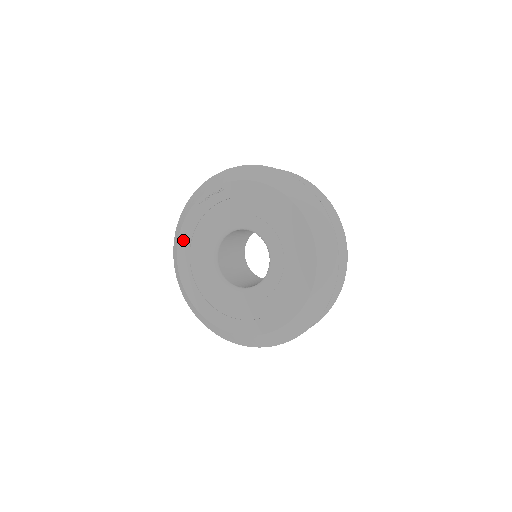
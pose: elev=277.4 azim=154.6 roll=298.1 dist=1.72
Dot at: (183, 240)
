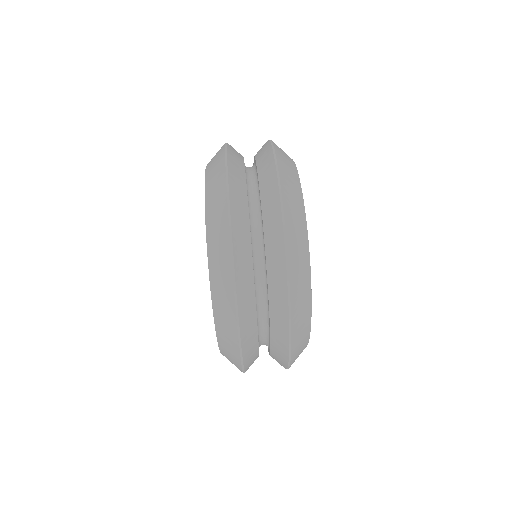
Dot at: occluded
